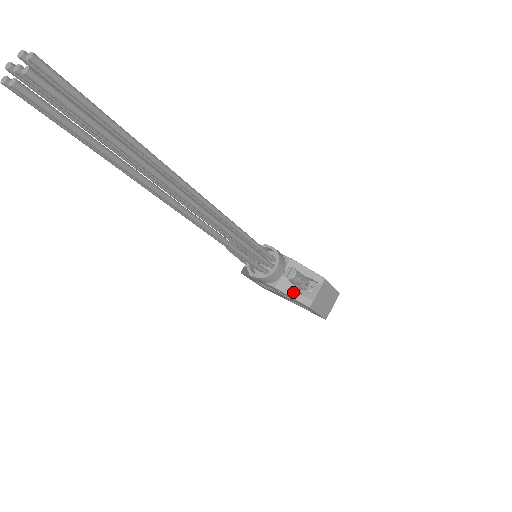
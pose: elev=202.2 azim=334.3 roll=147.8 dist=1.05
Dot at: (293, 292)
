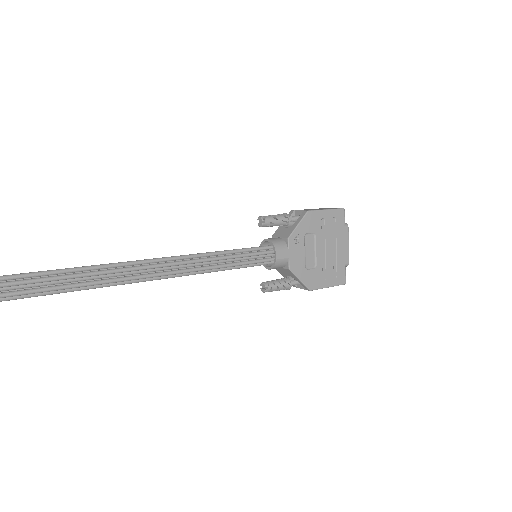
Dot at: (284, 276)
